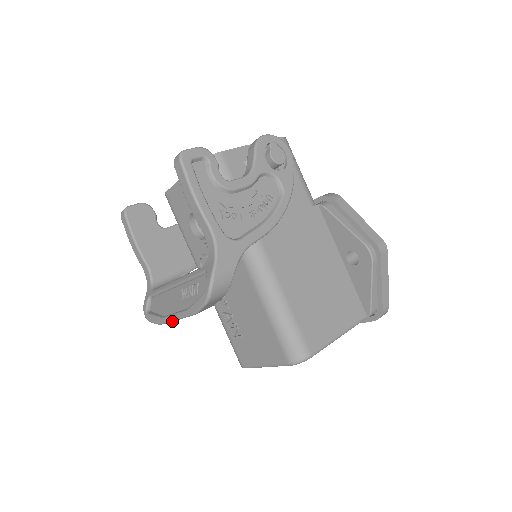
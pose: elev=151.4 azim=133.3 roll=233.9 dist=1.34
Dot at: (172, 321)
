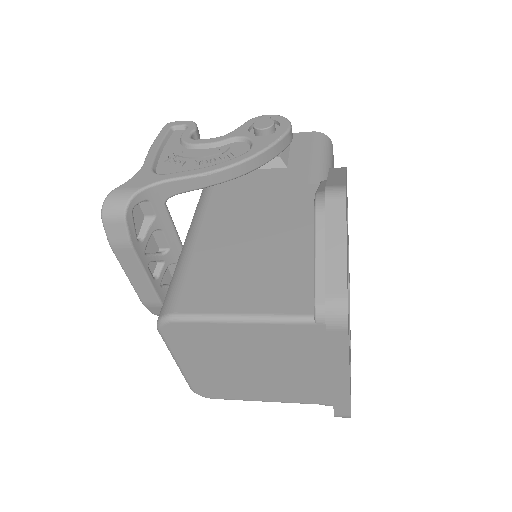
Dot at: (132, 284)
